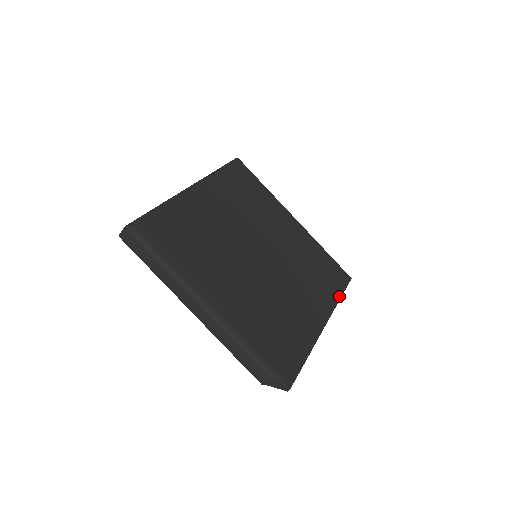
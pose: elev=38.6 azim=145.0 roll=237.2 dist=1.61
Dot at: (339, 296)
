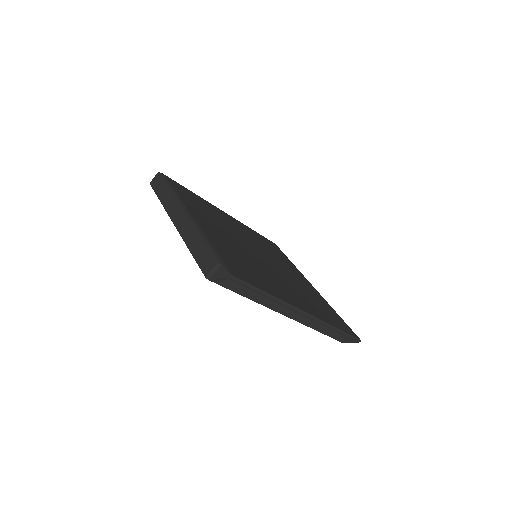
Dot at: (337, 326)
